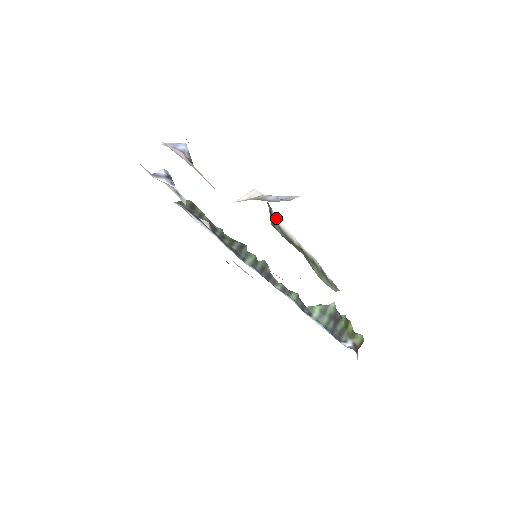
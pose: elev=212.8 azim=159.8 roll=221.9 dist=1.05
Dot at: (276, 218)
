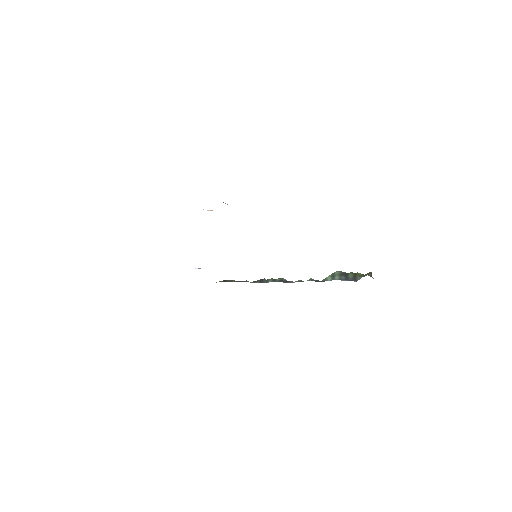
Dot at: occluded
